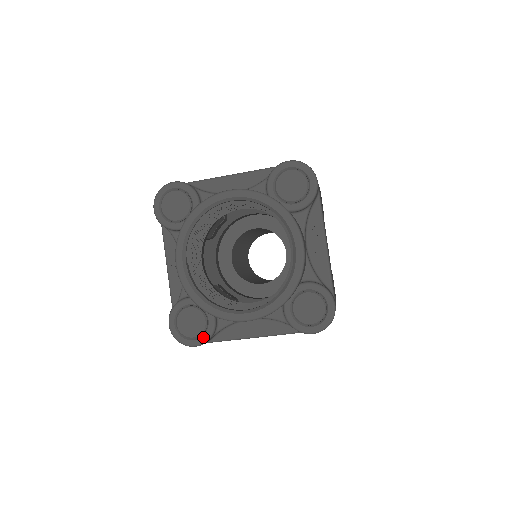
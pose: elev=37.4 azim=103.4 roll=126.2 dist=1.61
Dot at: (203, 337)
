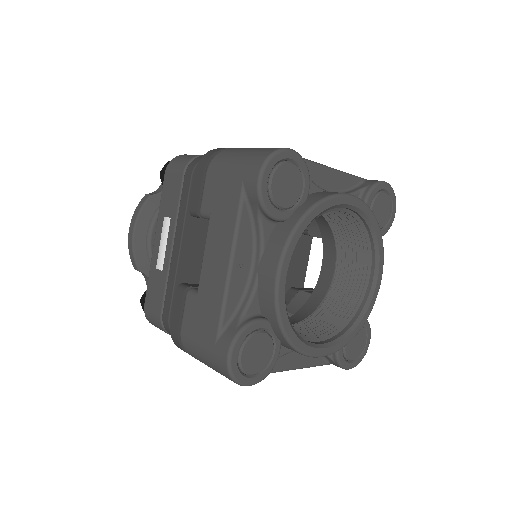
Dot at: (264, 373)
